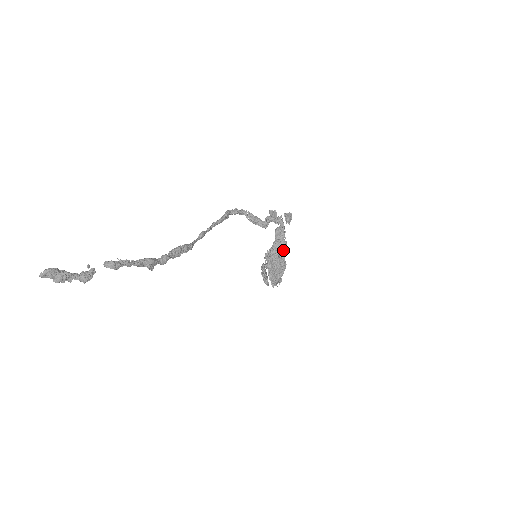
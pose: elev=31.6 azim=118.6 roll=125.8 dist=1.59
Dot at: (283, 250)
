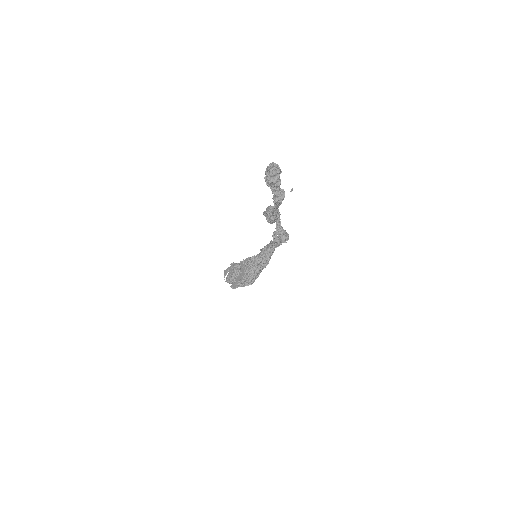
Dot at: occluded
